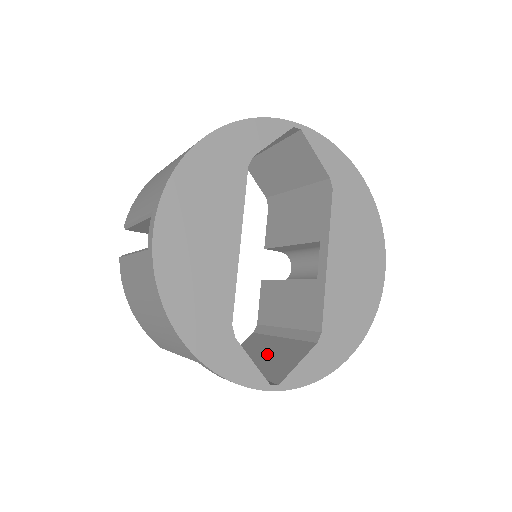
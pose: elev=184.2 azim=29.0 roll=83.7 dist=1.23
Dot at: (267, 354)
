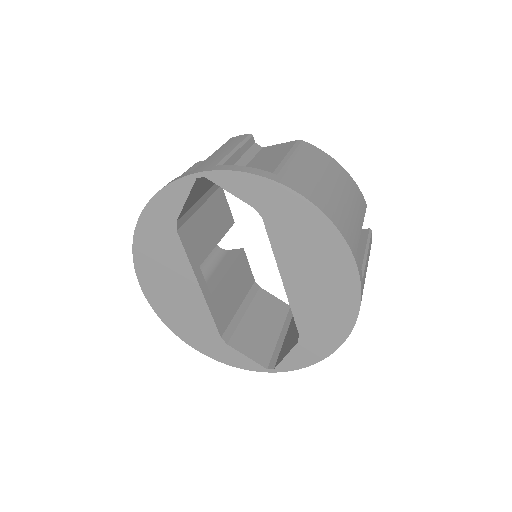
Dot at: occluded
